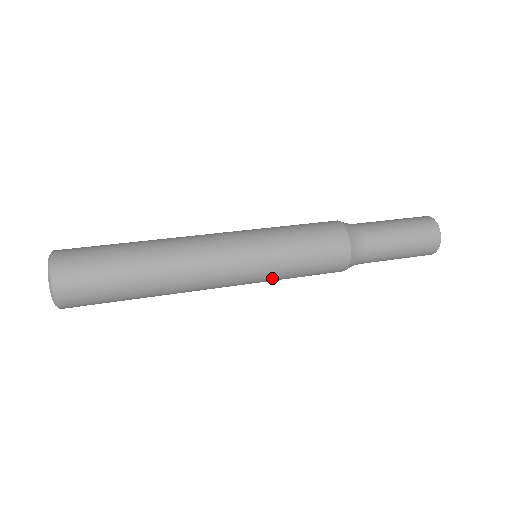
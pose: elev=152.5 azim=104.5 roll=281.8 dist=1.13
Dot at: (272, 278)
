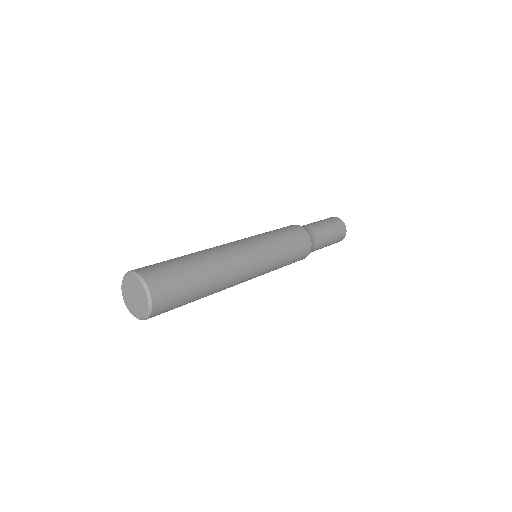
Dot at: (276, 261)
